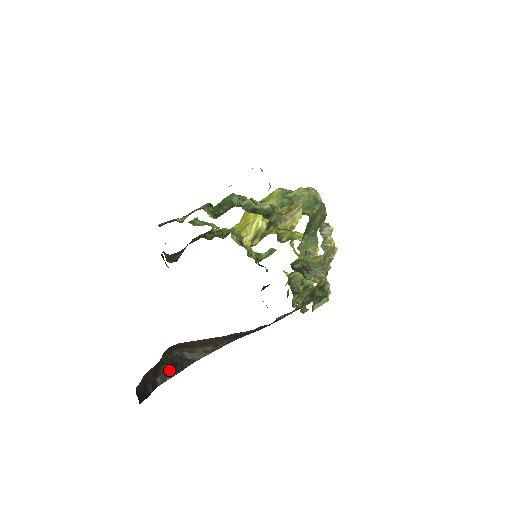
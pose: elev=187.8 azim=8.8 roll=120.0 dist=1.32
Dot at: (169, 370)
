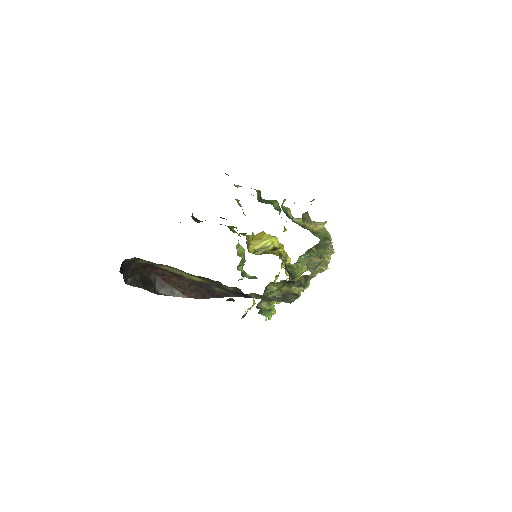
Dot at: (140, 281)
